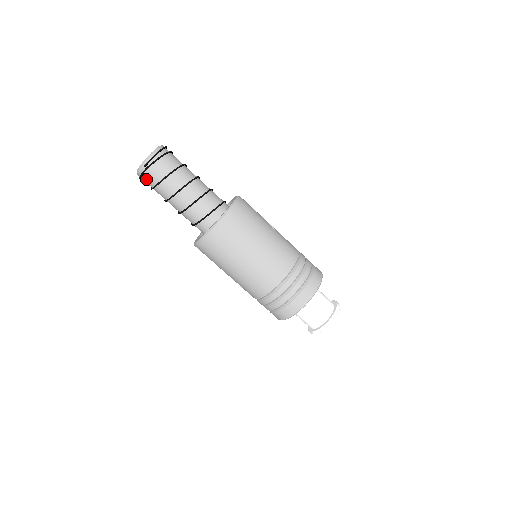
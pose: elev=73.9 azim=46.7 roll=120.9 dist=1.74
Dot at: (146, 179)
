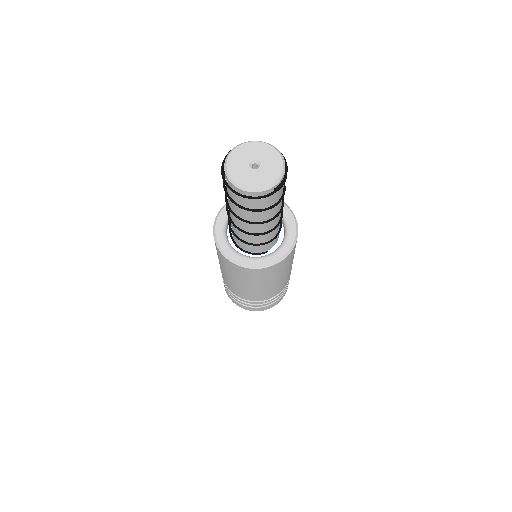
Dot at: (256, 201)
